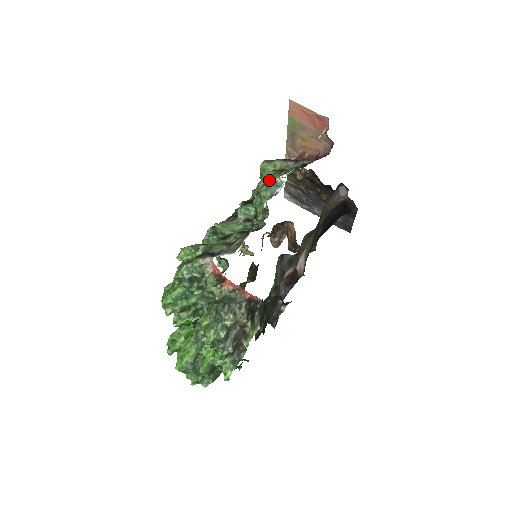
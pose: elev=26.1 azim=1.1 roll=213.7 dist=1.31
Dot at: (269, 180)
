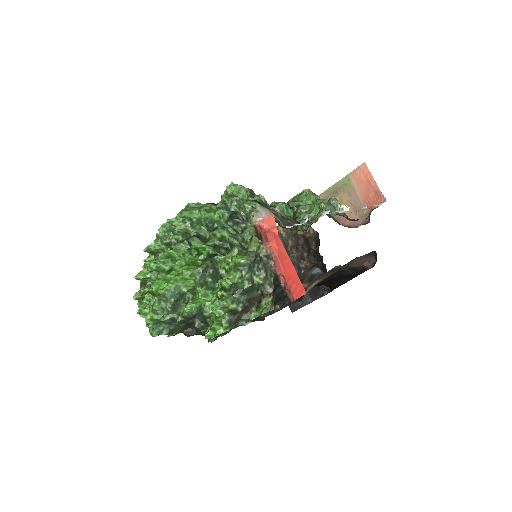
Dot at: (332, 199)
